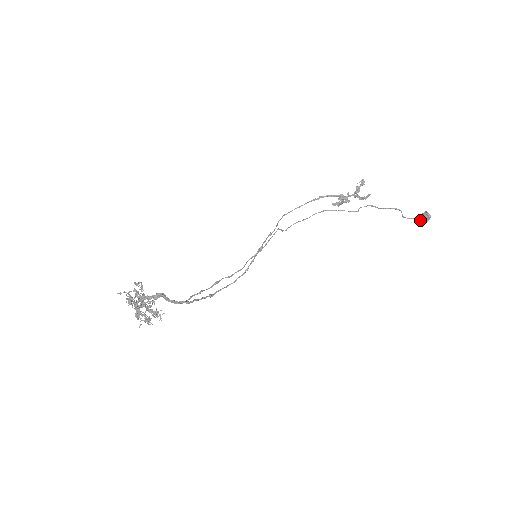
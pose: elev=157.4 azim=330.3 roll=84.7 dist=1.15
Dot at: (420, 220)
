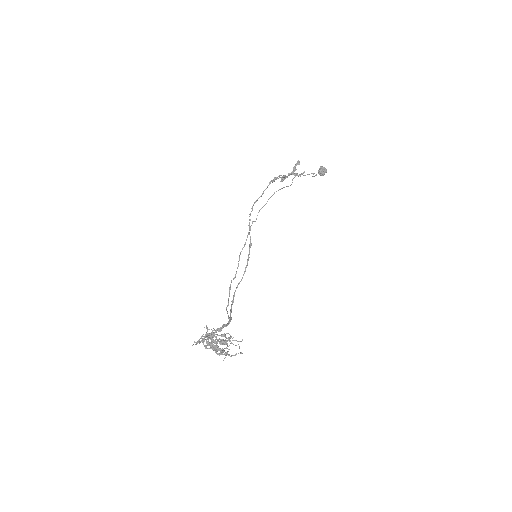
Dot at: (320, 174)
